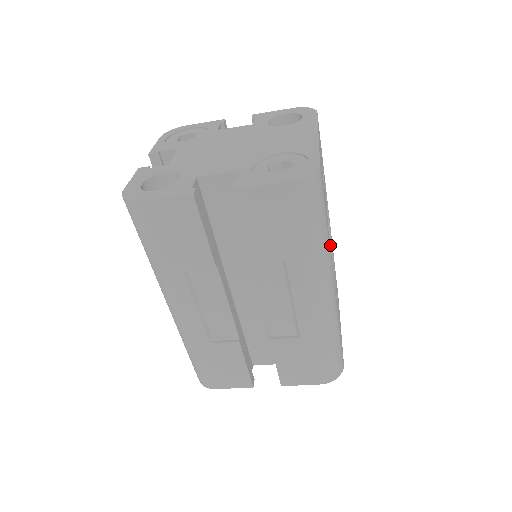
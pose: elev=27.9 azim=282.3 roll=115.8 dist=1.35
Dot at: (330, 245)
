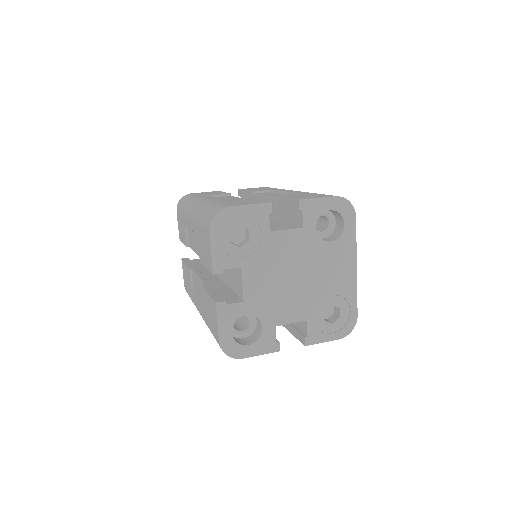
Dot at: occluded
